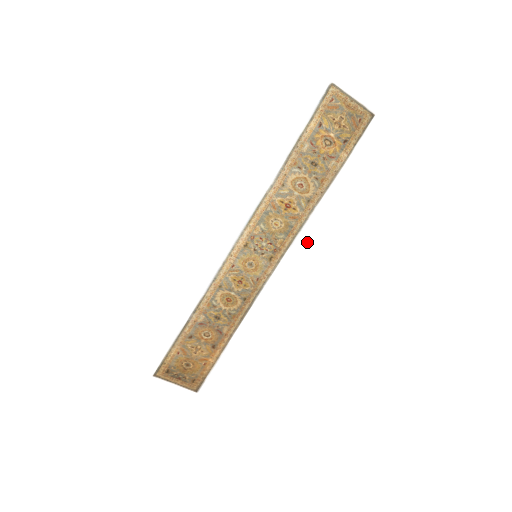
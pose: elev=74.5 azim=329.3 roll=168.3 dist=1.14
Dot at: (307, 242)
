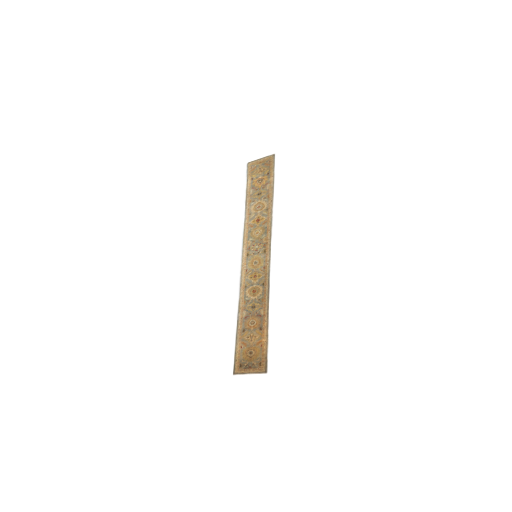
Dot at: (280, 228)
